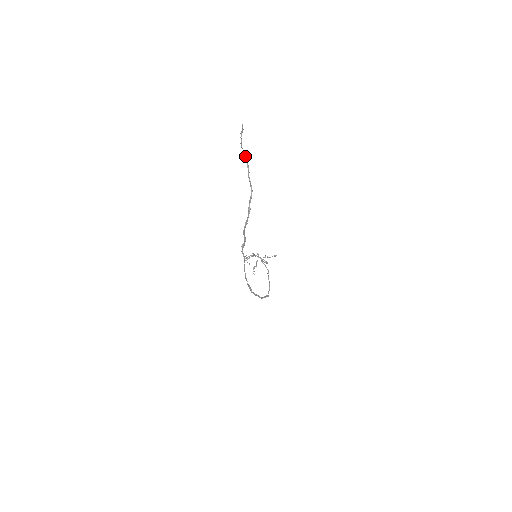
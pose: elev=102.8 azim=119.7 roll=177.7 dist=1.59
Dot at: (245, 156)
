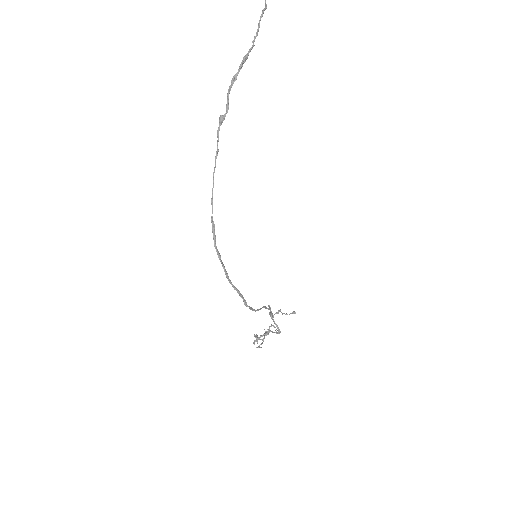
Dot at: (265, 6)
